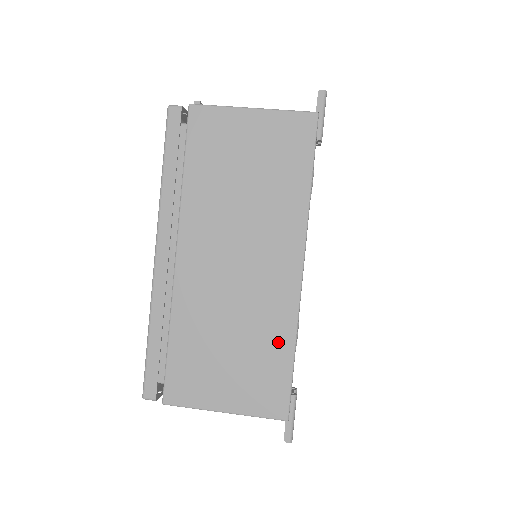
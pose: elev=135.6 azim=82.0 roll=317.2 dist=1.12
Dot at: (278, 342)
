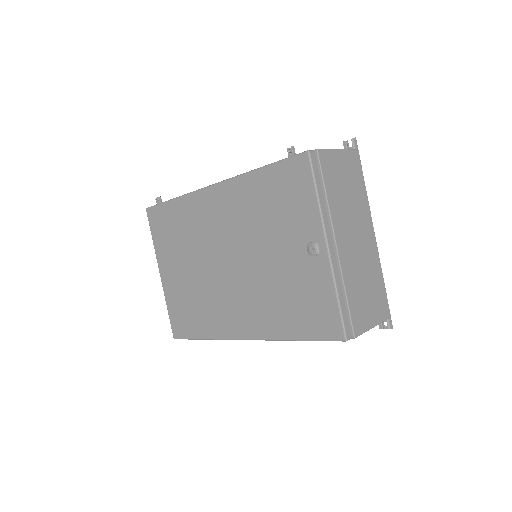
Dot at: (378, 277)
